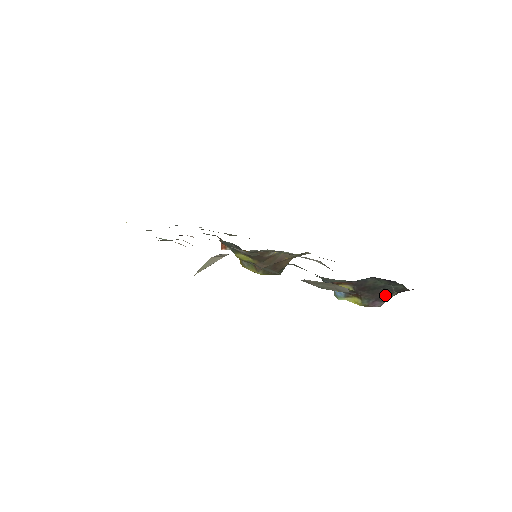
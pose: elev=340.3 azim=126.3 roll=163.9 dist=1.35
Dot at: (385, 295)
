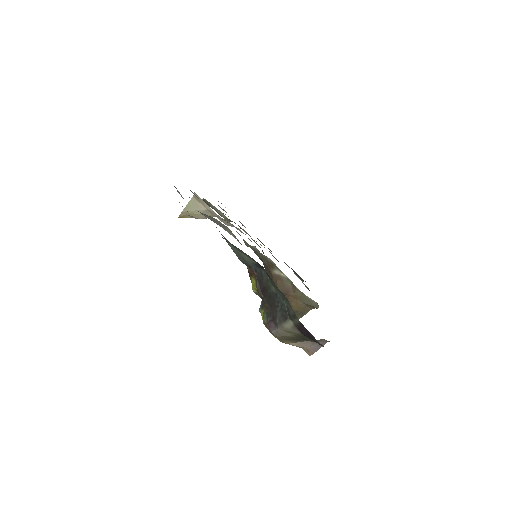
Dot at: (279, 315)
